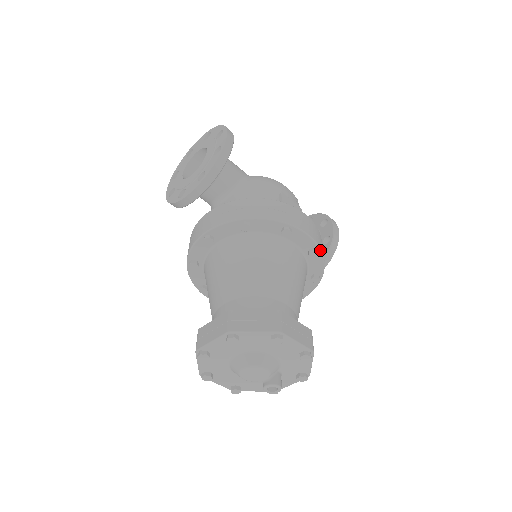
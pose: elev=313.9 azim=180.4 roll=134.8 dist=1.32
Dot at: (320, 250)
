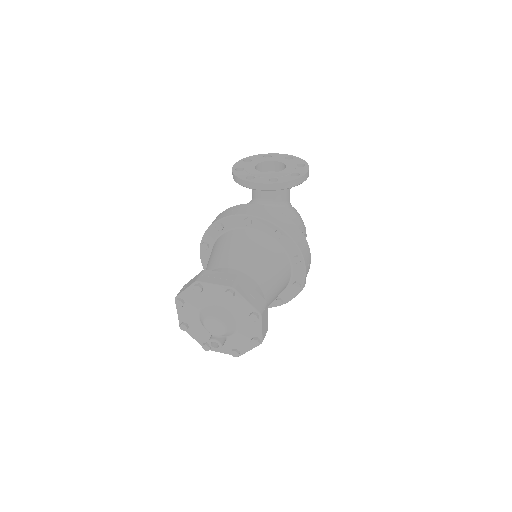
Dot at: (301, 287)
